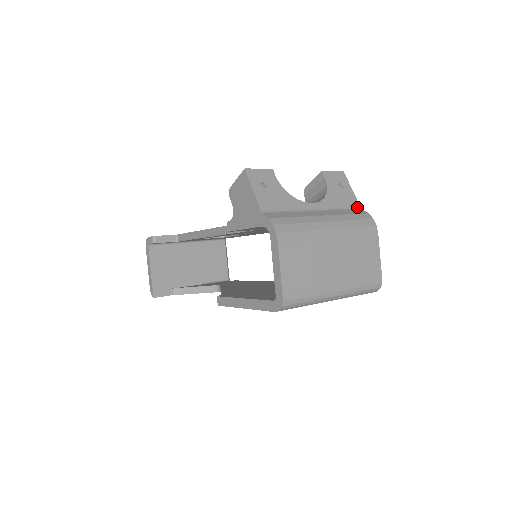
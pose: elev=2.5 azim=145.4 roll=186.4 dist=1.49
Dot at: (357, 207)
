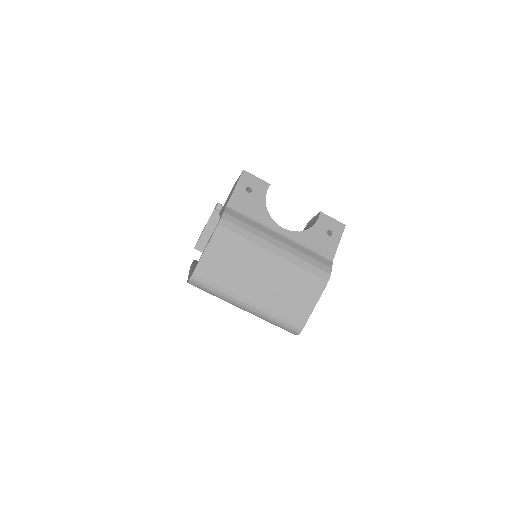
Dot at: (329, 258)
